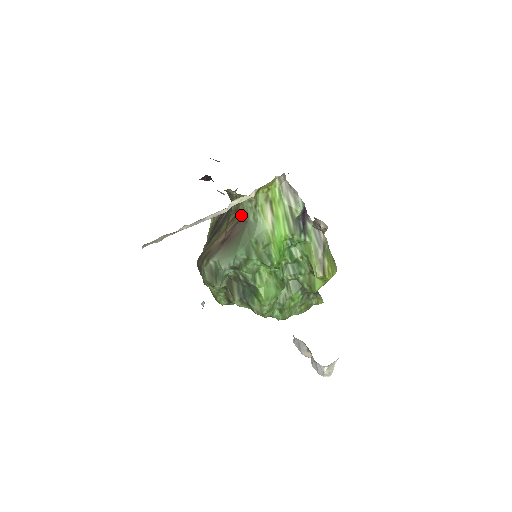
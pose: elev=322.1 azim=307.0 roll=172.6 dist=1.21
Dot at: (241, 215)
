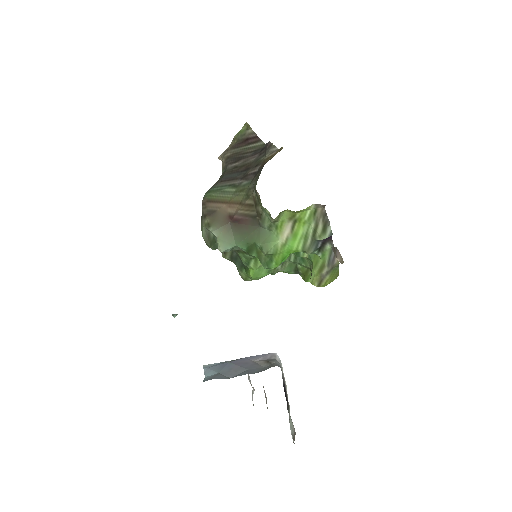
Dot at: (257, 214)
